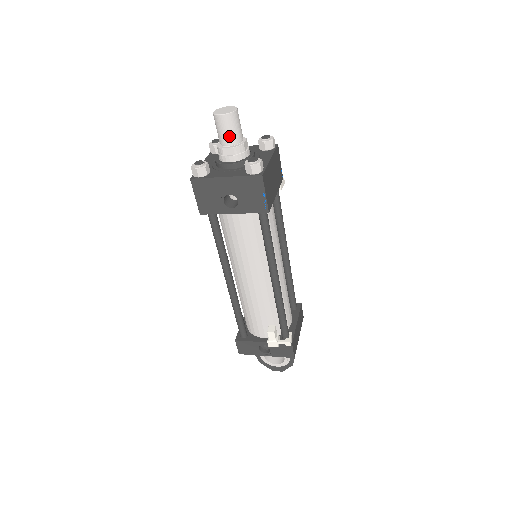
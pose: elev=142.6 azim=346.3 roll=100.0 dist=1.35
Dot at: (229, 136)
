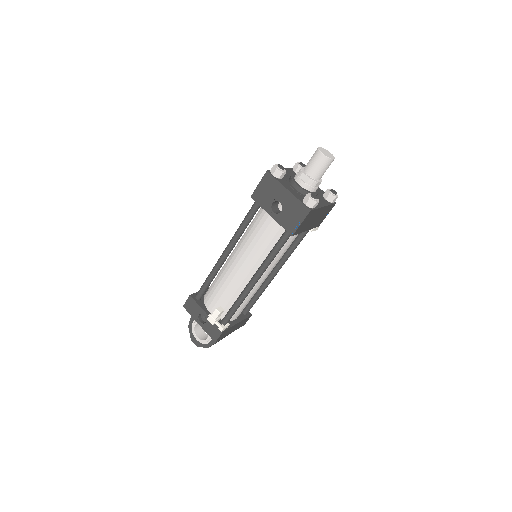
Dot at: (314, 170)
